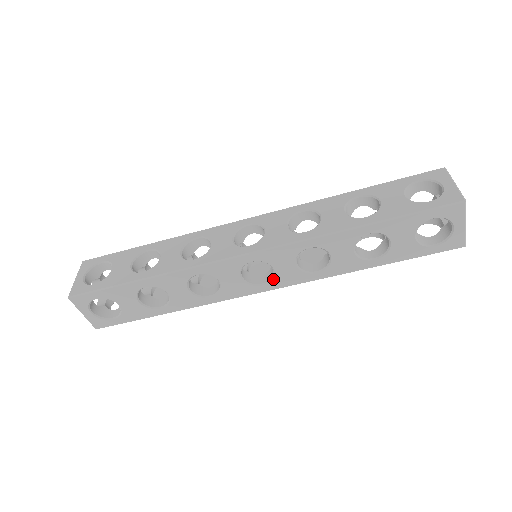
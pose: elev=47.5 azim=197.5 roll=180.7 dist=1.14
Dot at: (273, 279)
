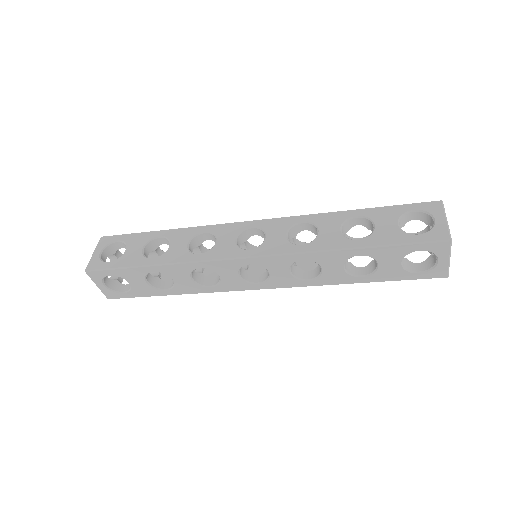
Dot at: (268, 280)
